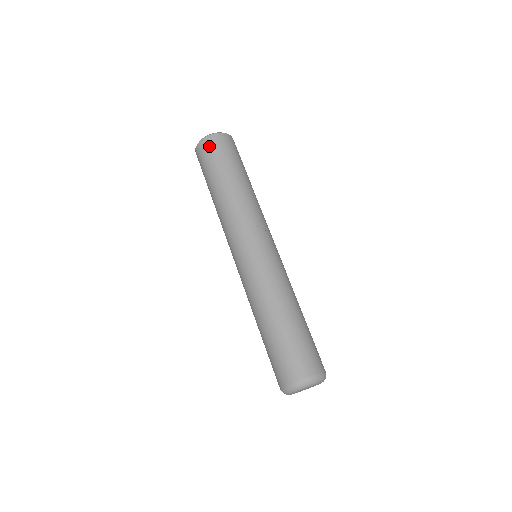
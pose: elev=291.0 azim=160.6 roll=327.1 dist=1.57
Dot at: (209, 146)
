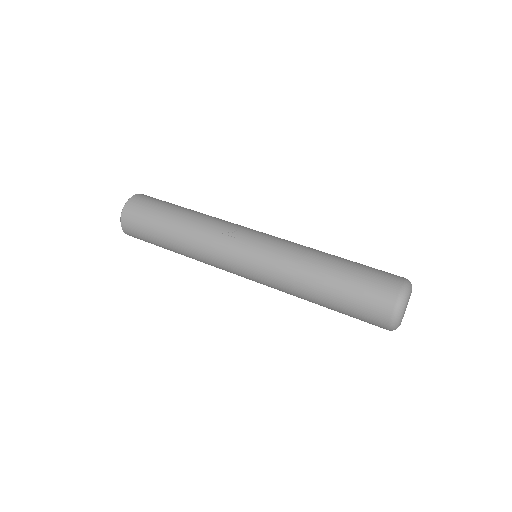
Dot at: (131, 221)
